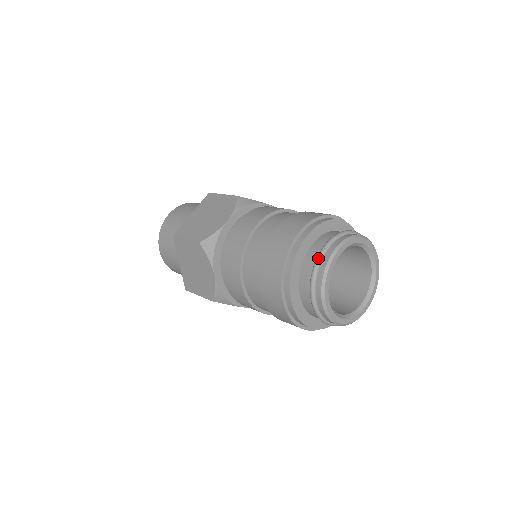
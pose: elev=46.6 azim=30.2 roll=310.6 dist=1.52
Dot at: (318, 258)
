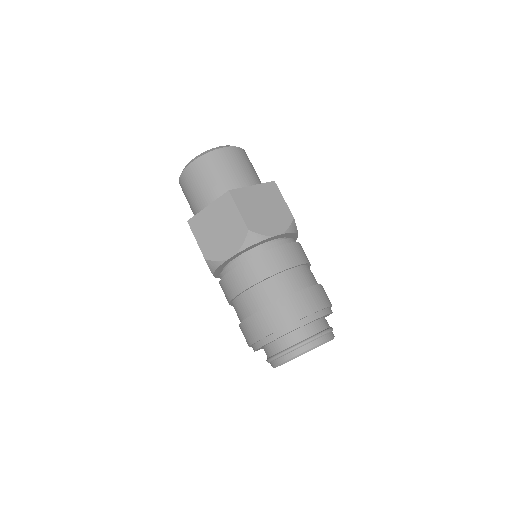
Dot at: (277, 356)
